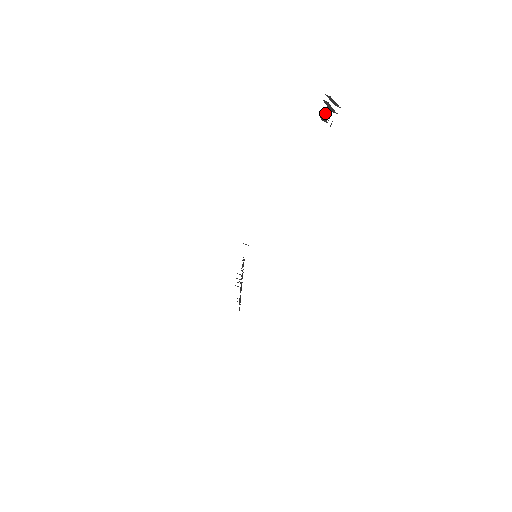
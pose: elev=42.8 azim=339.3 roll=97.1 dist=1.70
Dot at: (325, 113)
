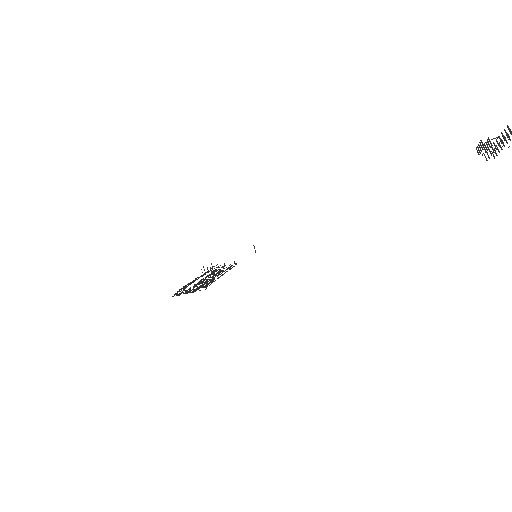
Dot at: occluded
